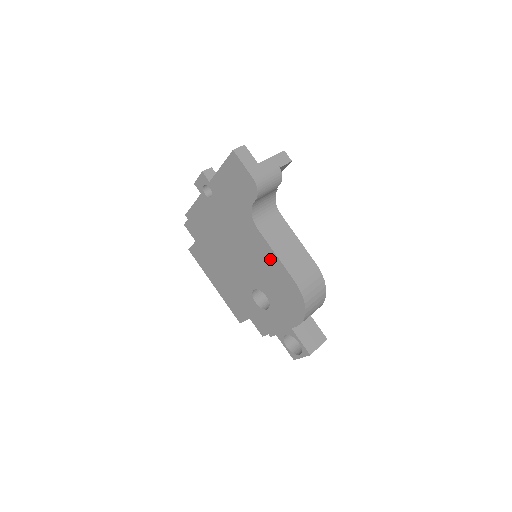
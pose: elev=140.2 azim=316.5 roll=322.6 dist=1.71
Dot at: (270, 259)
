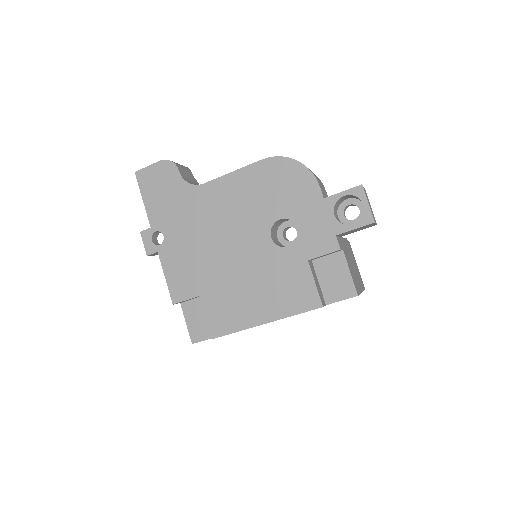
Dot at: (236, 184)
